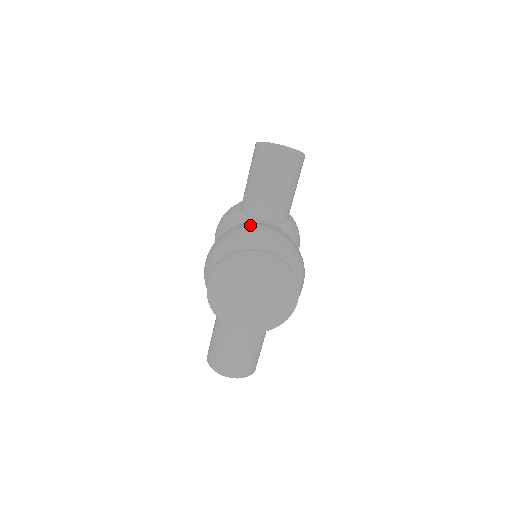
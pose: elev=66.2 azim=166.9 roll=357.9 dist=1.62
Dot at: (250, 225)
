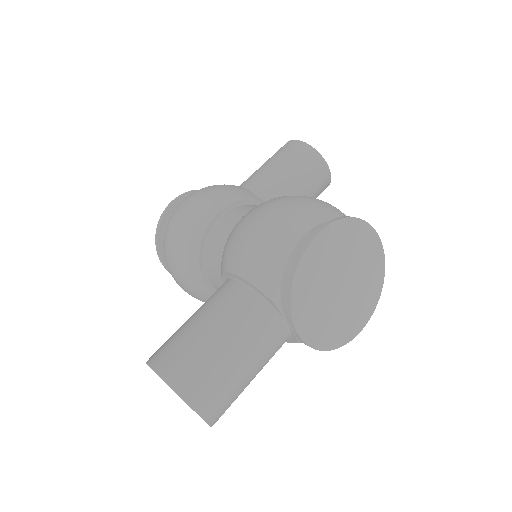
Dot at: occluded
